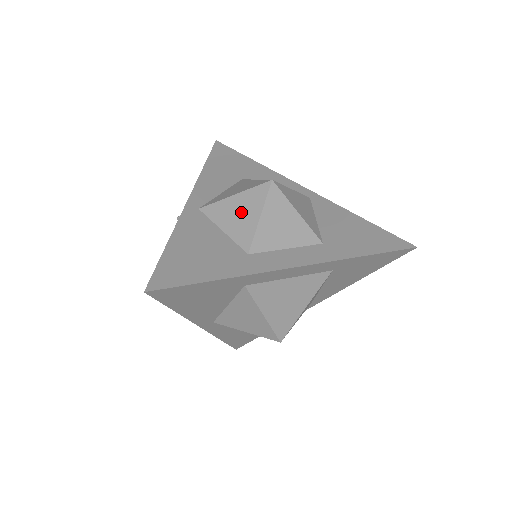
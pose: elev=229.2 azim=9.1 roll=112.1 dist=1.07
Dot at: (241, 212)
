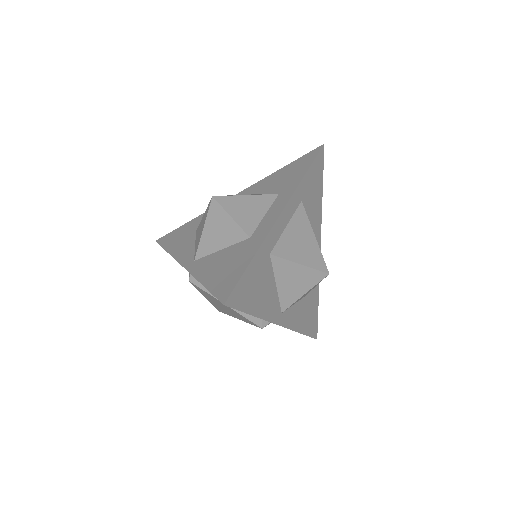
Dot at: (218, 229)
